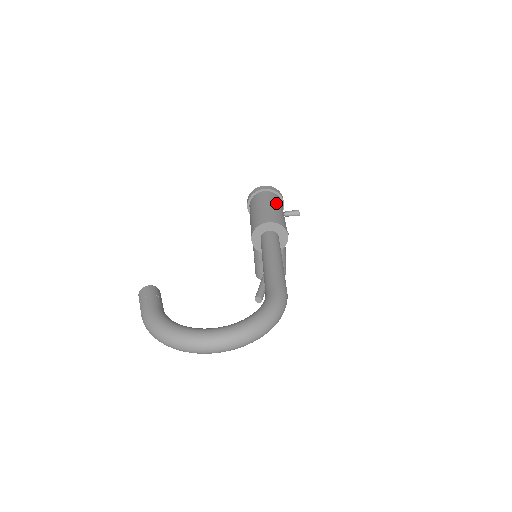
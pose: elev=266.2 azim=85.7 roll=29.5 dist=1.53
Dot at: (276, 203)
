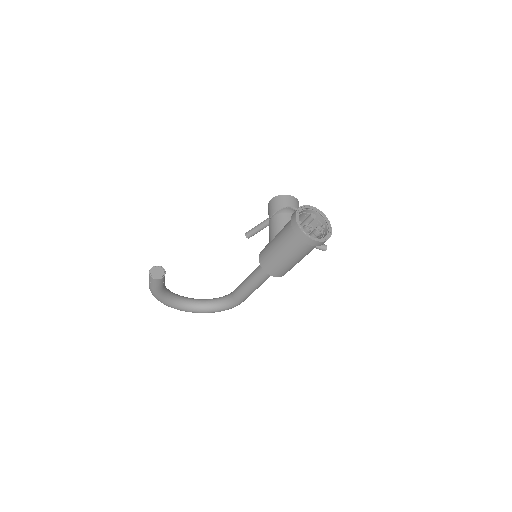
Dot at: occluded
